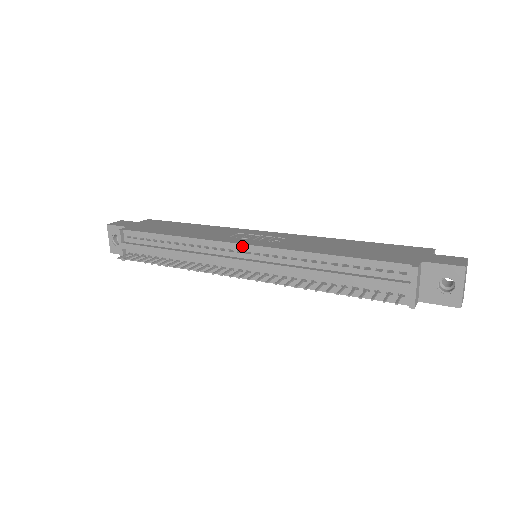
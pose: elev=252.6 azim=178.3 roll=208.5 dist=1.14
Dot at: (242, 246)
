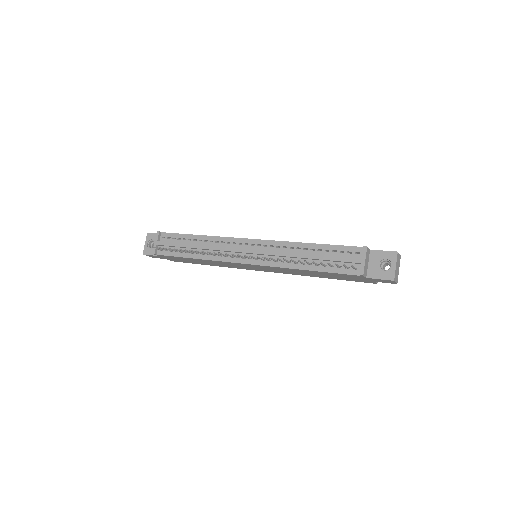
Dot at: (249, 240)
